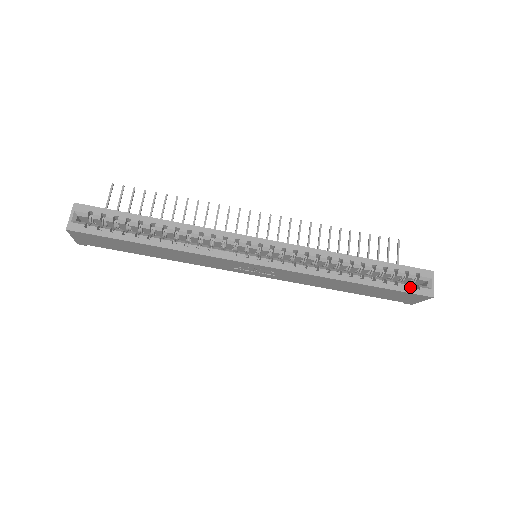
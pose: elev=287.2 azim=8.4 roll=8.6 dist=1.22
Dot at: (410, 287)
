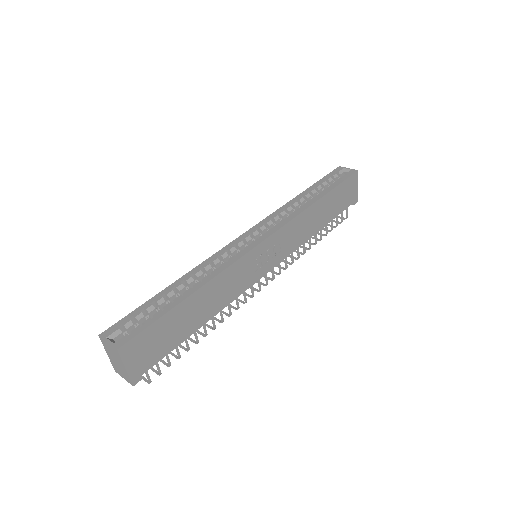
Dot at: (343, 177)
